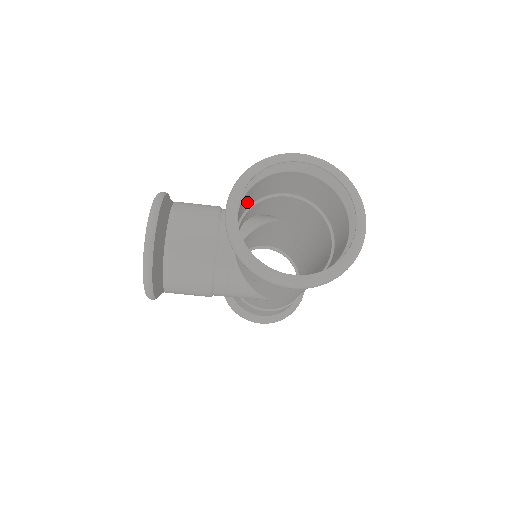
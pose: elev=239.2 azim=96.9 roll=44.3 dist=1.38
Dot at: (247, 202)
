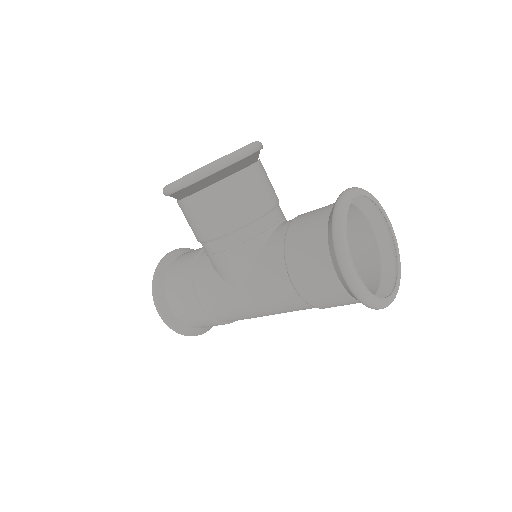
Dot at: occluded
